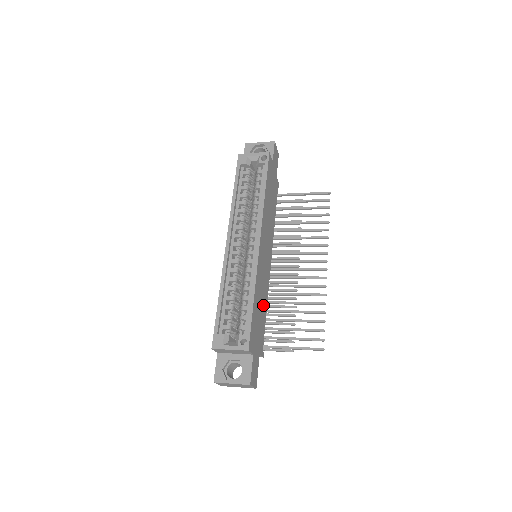
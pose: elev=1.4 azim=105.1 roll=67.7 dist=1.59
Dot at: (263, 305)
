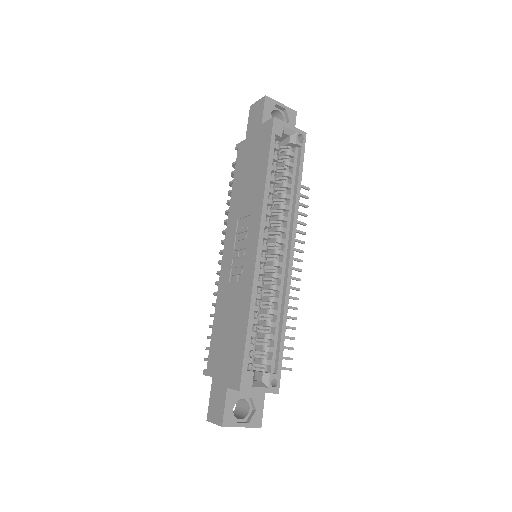
Dot at: occluded
